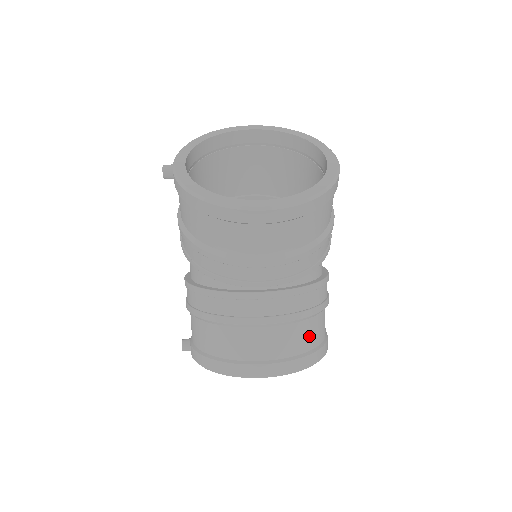
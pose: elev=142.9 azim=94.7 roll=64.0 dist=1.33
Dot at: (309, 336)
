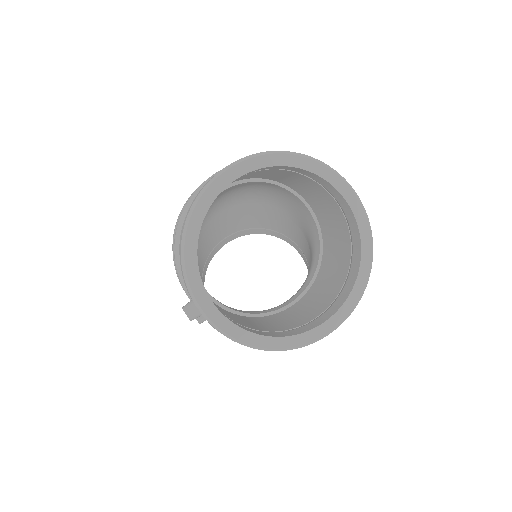
Dot at: occluded
